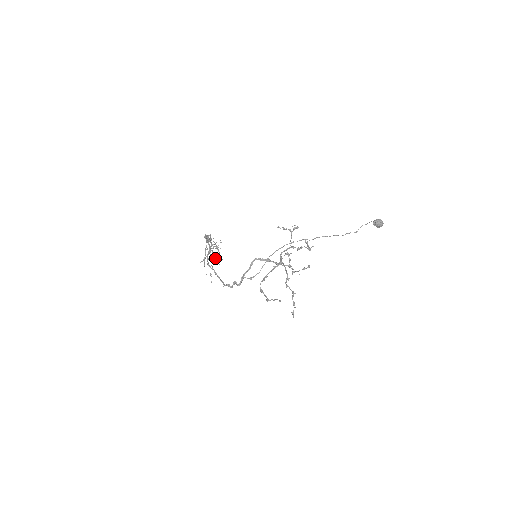
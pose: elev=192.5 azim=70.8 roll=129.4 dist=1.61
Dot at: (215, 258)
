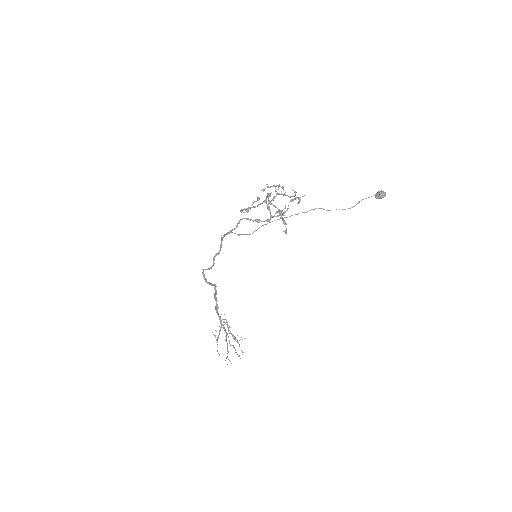
Dot at: (233, 347)
